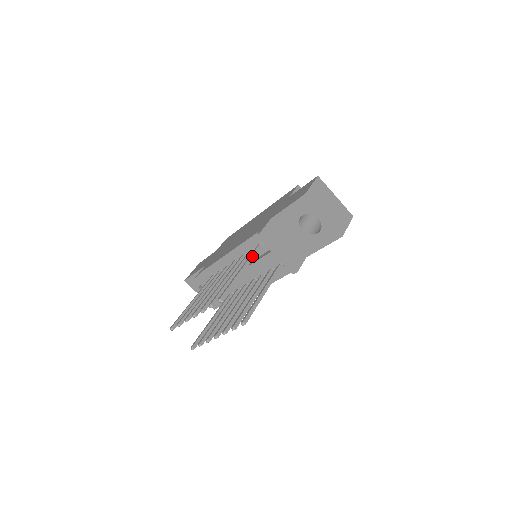
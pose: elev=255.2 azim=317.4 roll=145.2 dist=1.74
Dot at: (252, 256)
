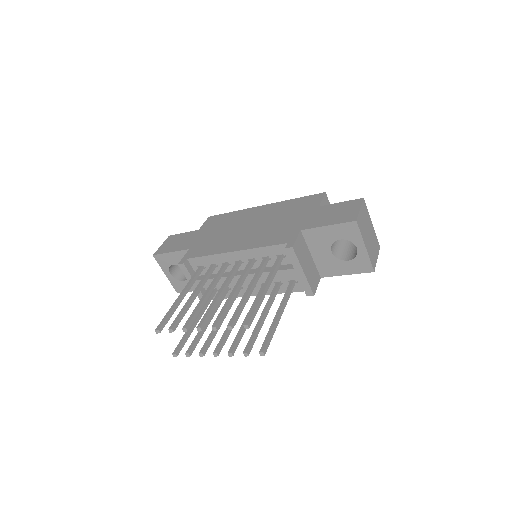
Dot at: (275, 271)
